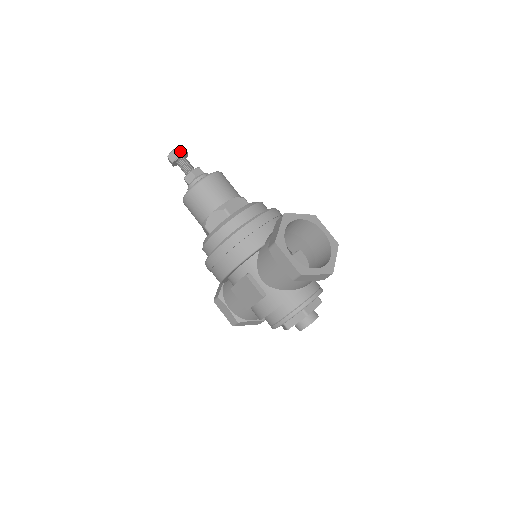
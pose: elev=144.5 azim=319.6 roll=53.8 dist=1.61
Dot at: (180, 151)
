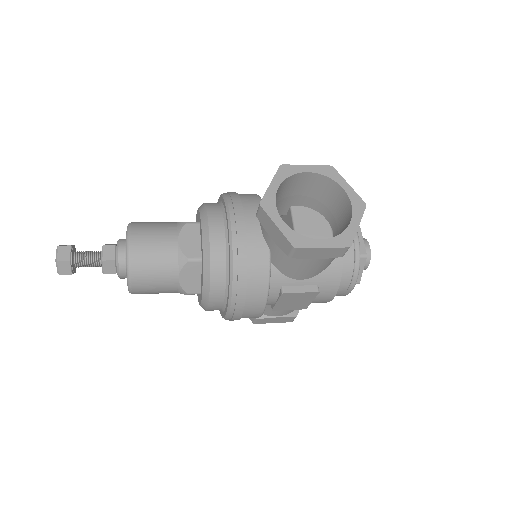
Dot at: (64, 255)
